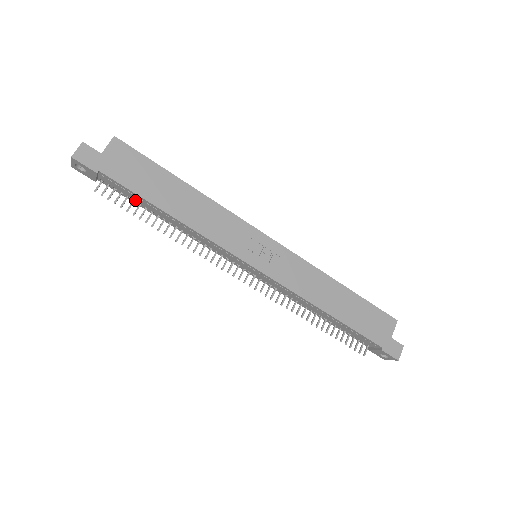
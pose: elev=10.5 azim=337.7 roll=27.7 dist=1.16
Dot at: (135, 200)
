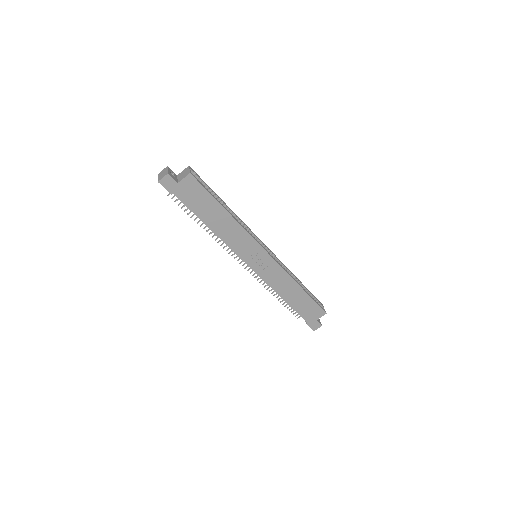
Dot at: occluded
